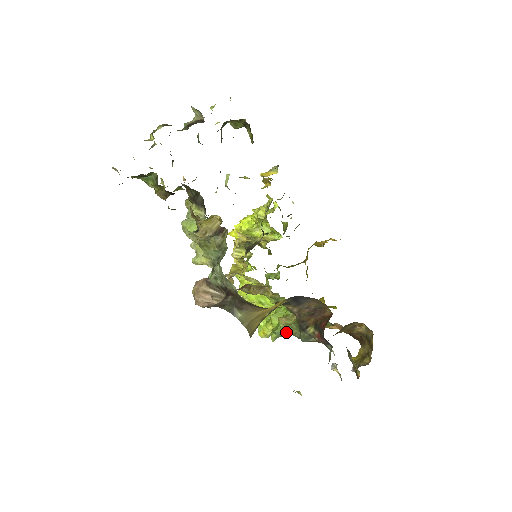
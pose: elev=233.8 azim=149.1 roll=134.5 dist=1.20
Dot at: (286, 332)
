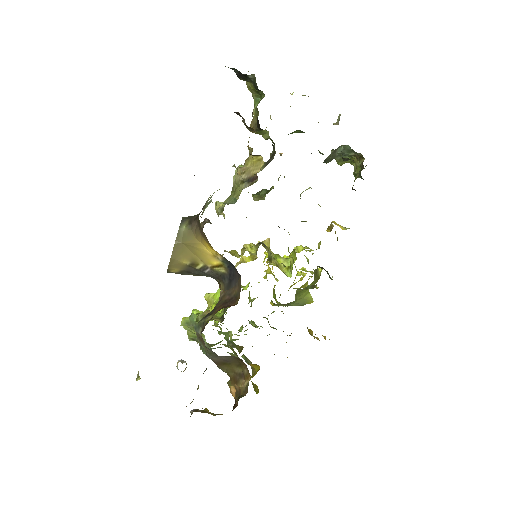
Dot at: (197, 321)
